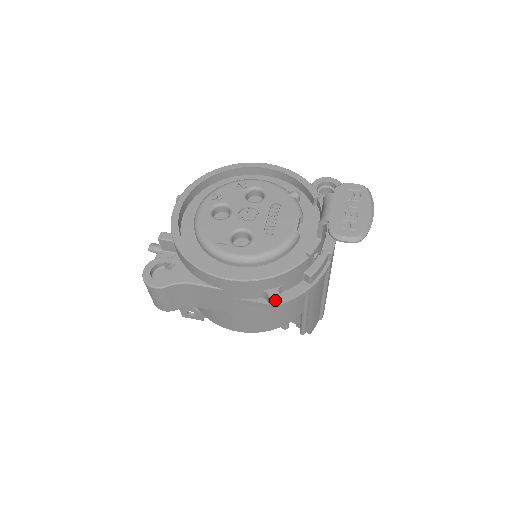
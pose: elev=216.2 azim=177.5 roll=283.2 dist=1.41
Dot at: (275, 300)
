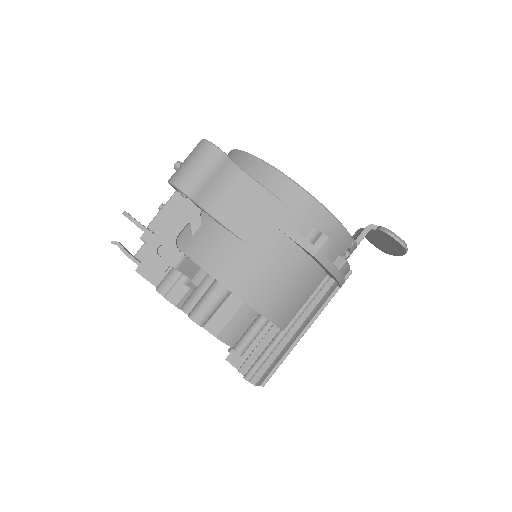
Dot at: (326, 240)
